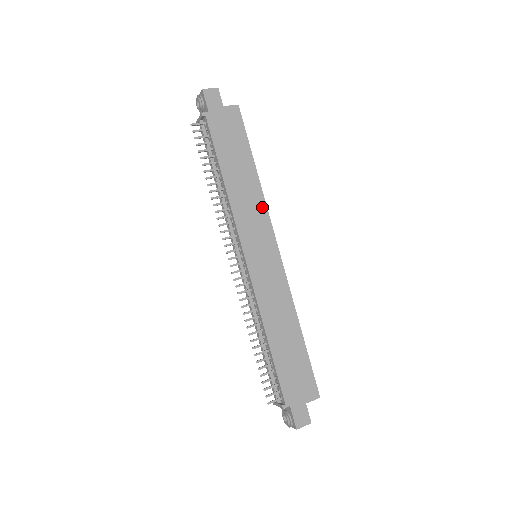
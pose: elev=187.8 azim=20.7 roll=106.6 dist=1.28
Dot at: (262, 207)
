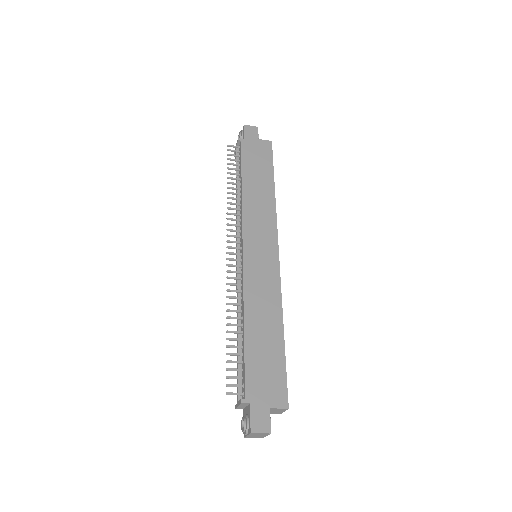
Dot at: (272, 215)
